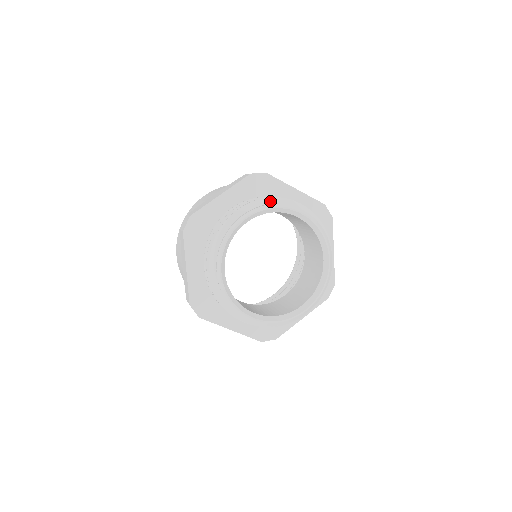
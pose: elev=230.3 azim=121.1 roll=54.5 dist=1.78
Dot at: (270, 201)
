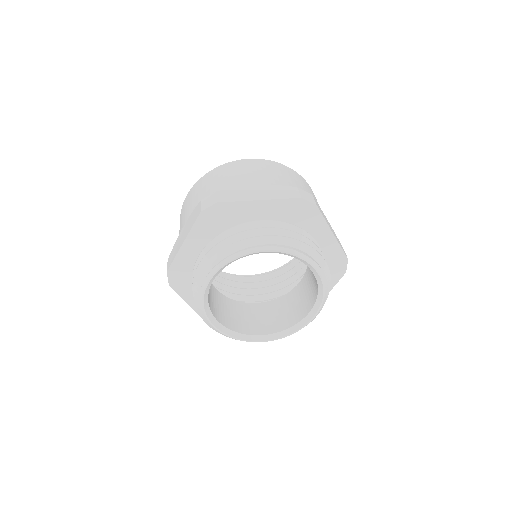
Dot at: (299, 245)
